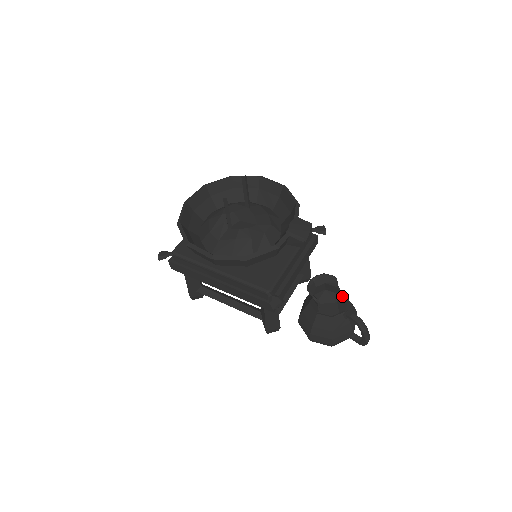
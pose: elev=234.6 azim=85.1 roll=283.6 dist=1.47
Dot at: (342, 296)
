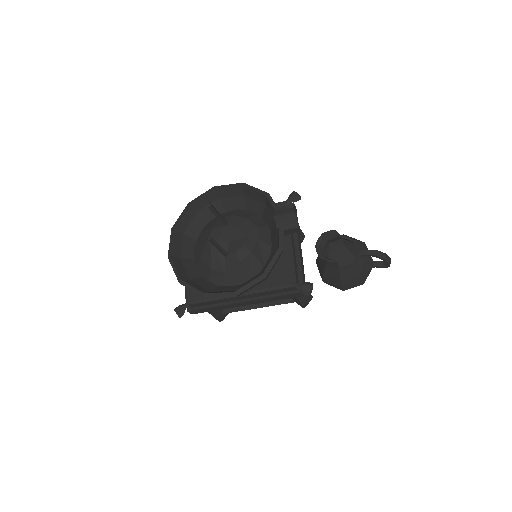
Dot at: occluded
